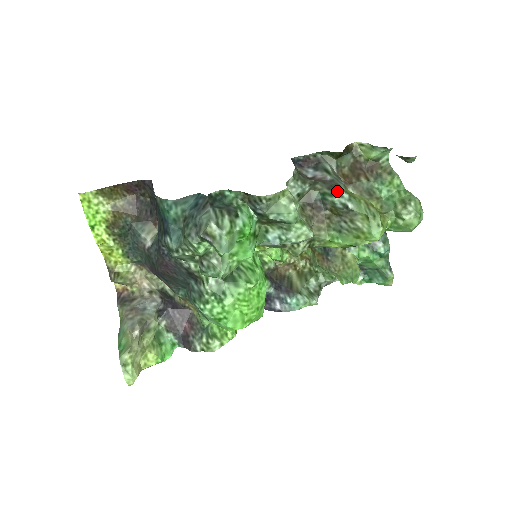
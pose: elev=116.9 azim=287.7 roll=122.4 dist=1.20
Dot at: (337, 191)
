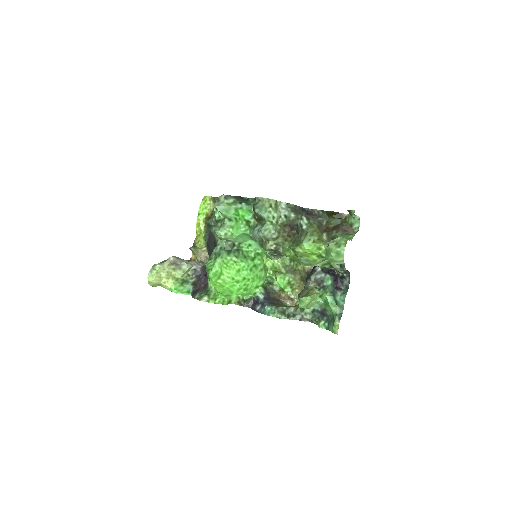
Dot at: (302, 216)
